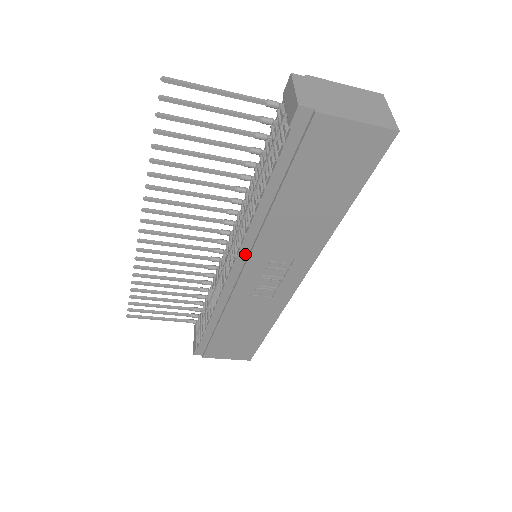
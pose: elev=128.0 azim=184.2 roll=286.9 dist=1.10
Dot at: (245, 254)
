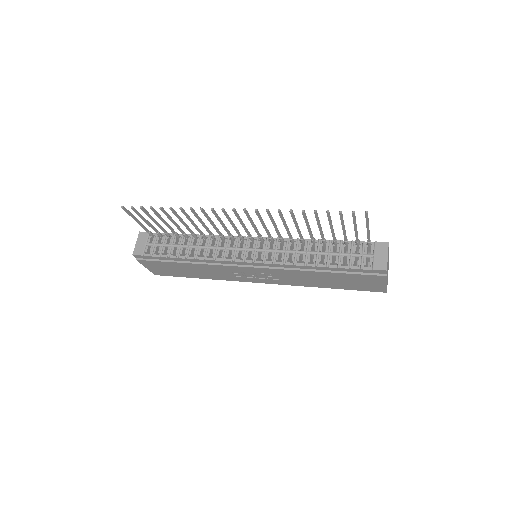
Dot at: (268, 265)
